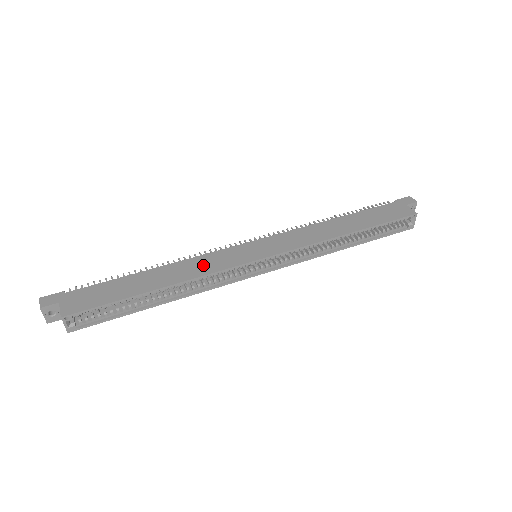
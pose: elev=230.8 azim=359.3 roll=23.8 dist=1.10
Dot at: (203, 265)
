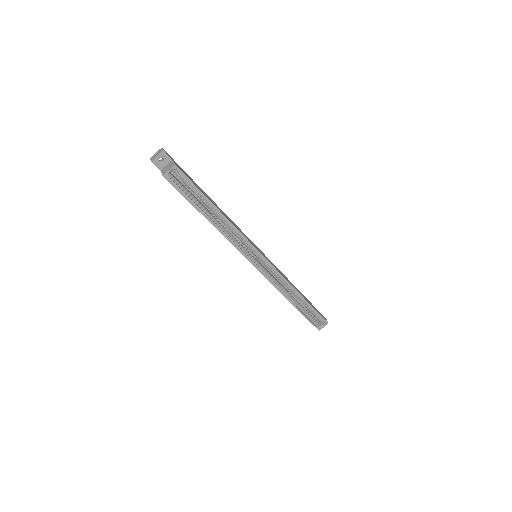
Dot at: (238, 228)
